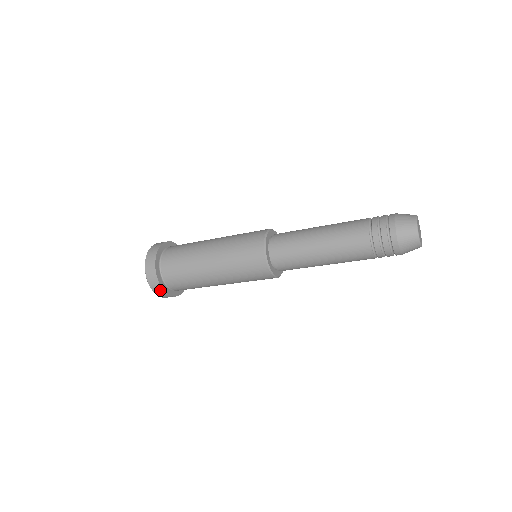
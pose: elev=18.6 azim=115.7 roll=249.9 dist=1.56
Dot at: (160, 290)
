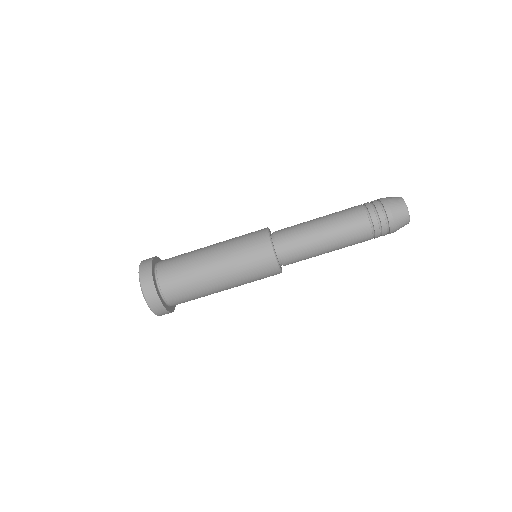
Dot at: (157, 302)
